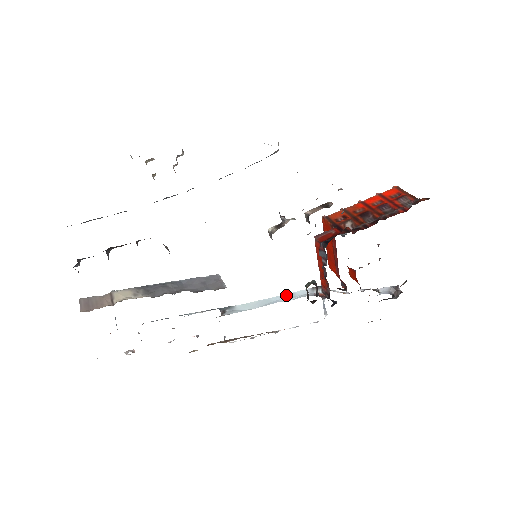
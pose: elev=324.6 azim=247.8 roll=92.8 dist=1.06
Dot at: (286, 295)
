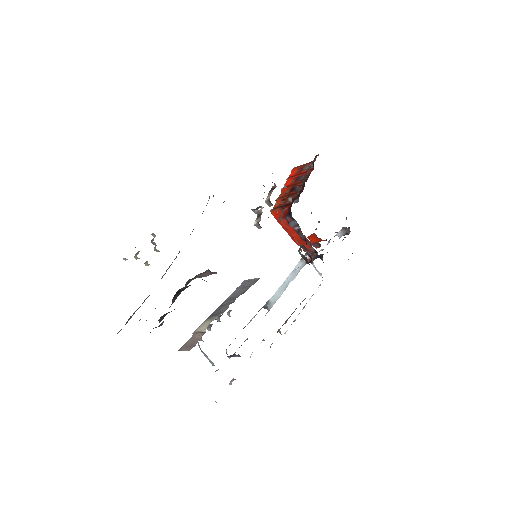
Dot at: (291, 274)
